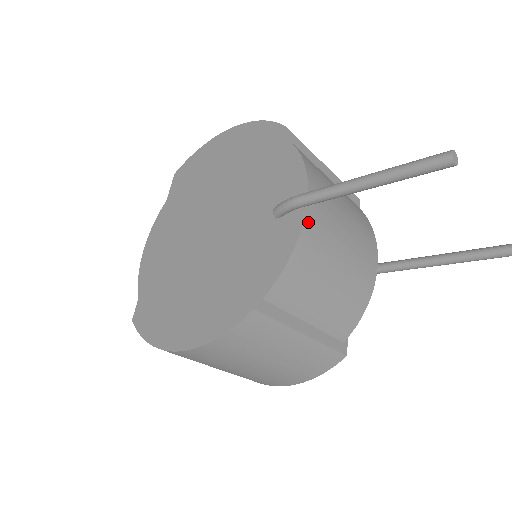
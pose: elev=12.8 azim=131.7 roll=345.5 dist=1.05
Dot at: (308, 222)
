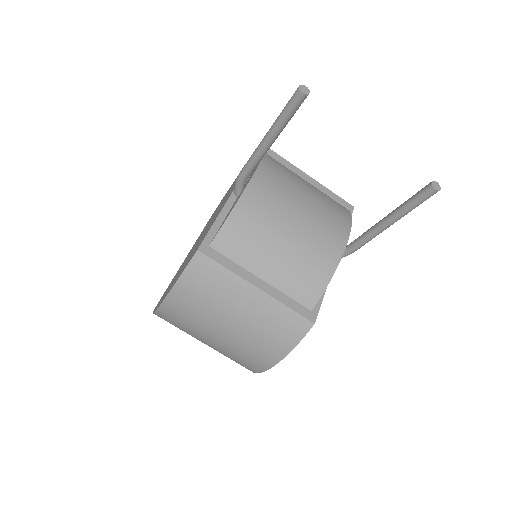
Dot at: (251, 190)
